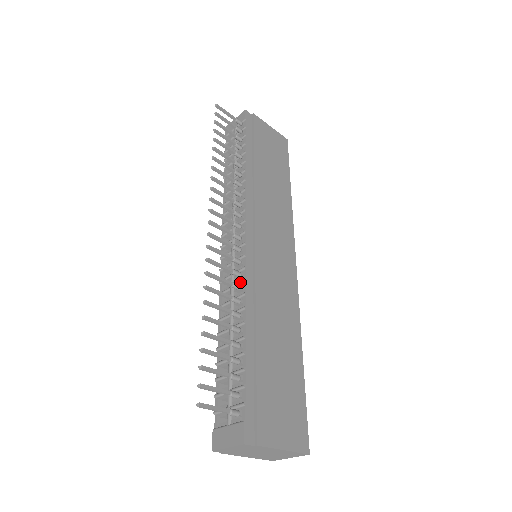
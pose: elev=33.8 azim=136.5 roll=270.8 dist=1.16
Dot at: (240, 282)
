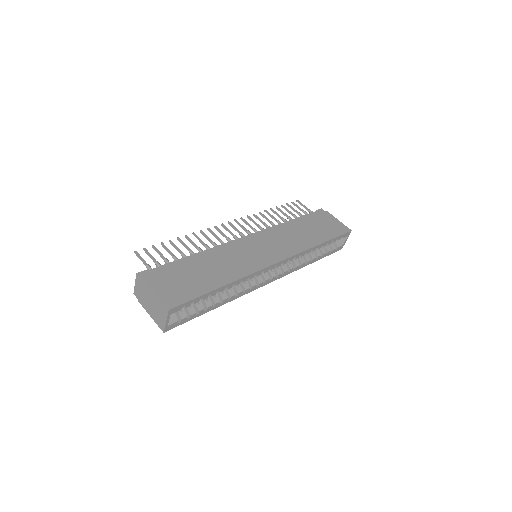
Dot at: occluded
